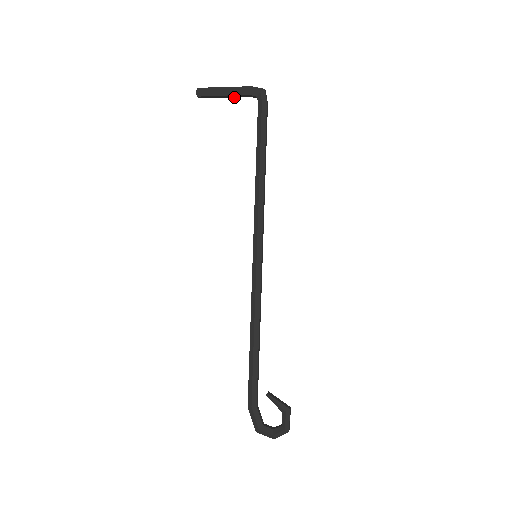
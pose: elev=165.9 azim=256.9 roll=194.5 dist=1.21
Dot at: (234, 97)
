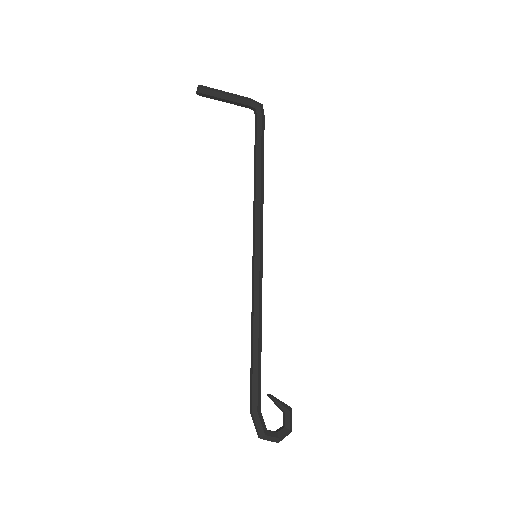
Dot at: occluded
